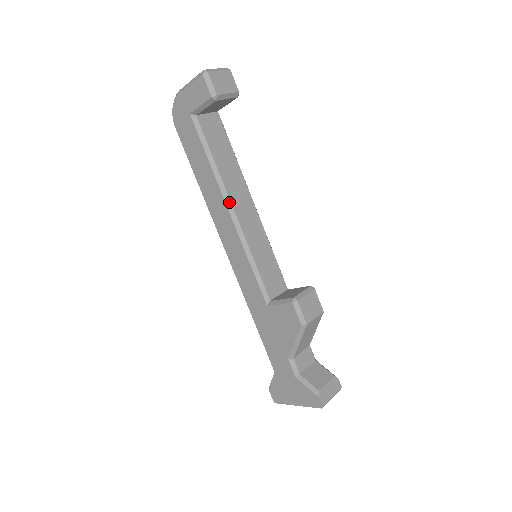
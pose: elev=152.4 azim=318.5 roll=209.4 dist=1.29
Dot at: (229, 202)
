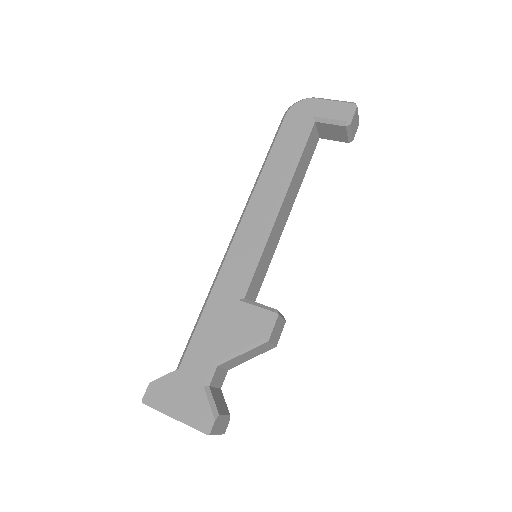
Dot at: (284, 196)
